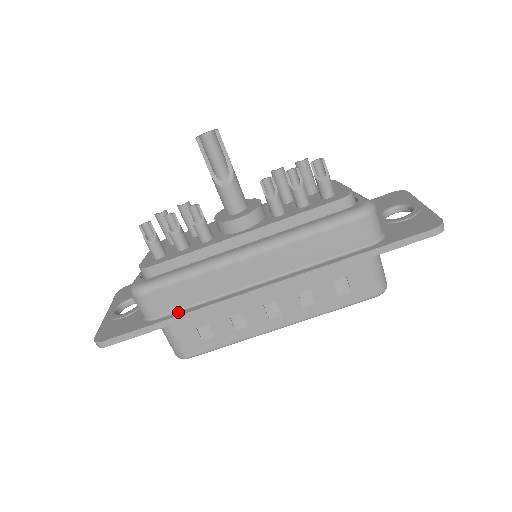
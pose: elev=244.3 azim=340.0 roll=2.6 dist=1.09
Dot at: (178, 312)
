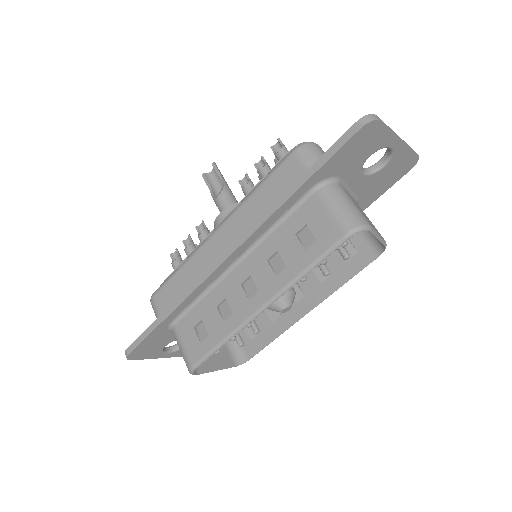
Dot at: occluded
